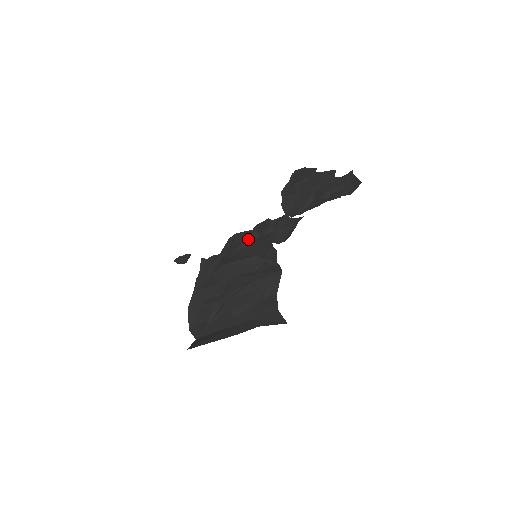
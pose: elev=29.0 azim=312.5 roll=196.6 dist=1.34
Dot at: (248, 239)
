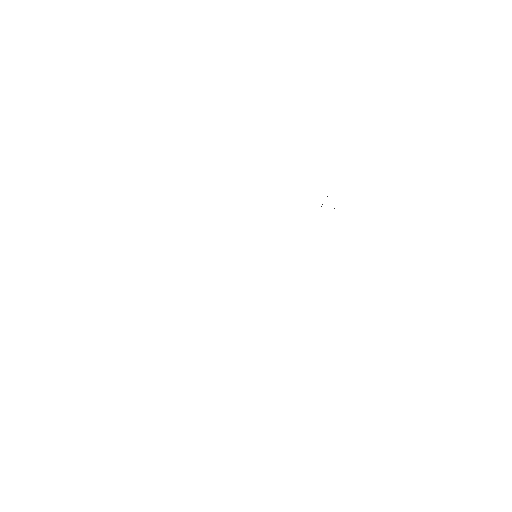
Dot at: occluded
